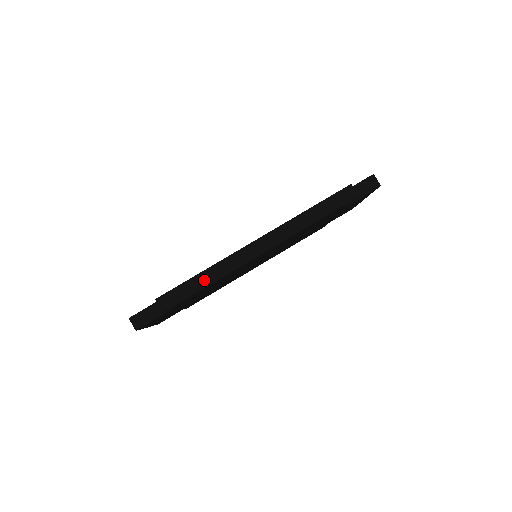
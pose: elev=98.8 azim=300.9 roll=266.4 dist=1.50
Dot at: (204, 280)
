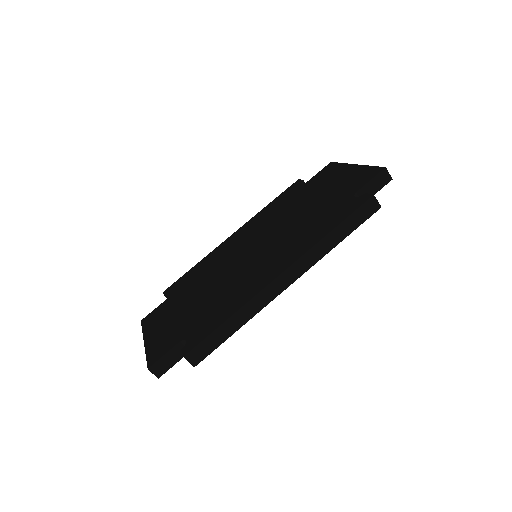
Dot at: (232, 326)
